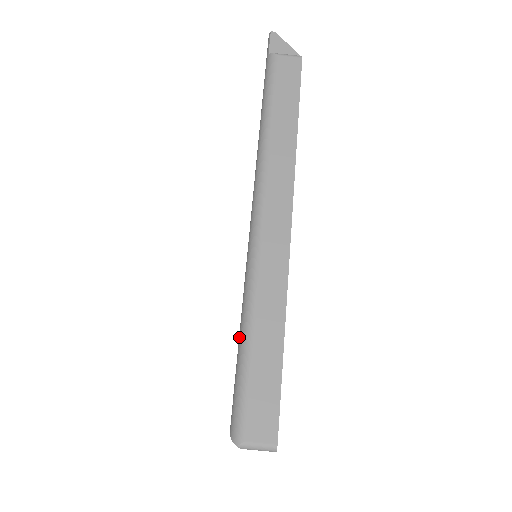
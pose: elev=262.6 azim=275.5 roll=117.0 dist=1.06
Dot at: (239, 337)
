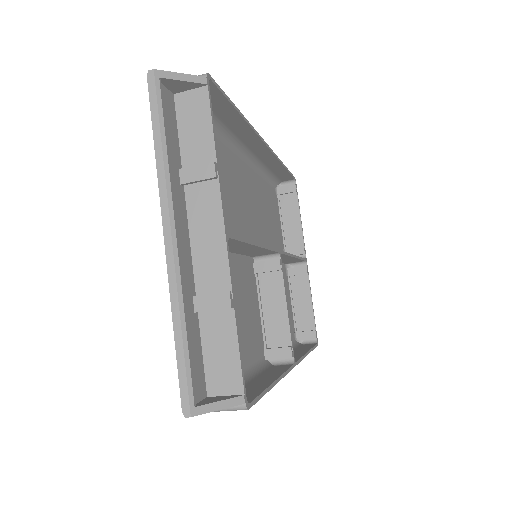
Dot at: occluded
